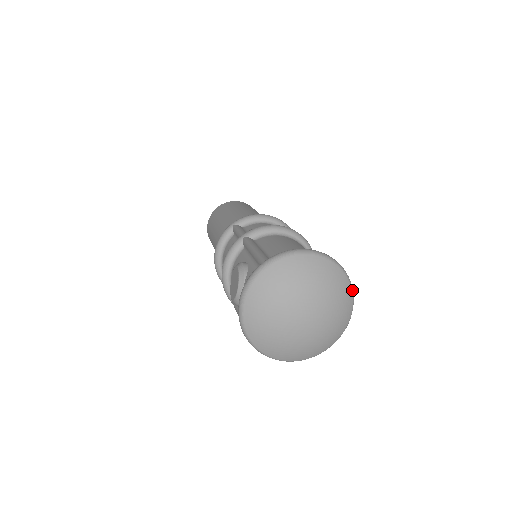
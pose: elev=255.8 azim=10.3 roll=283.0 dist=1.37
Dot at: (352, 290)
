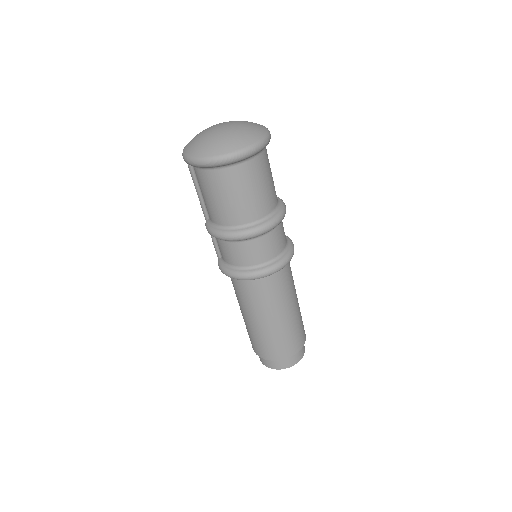
Dot at: (264, 138)
